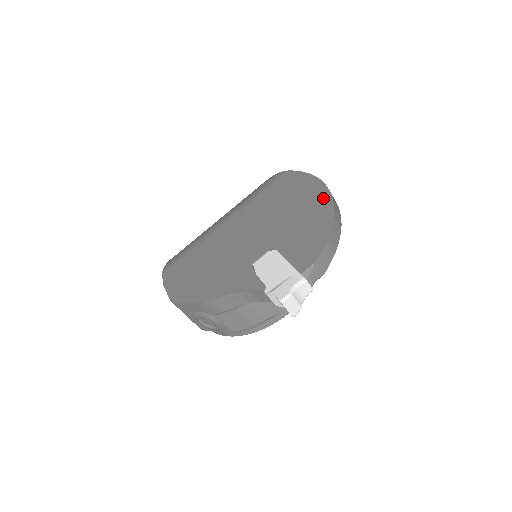
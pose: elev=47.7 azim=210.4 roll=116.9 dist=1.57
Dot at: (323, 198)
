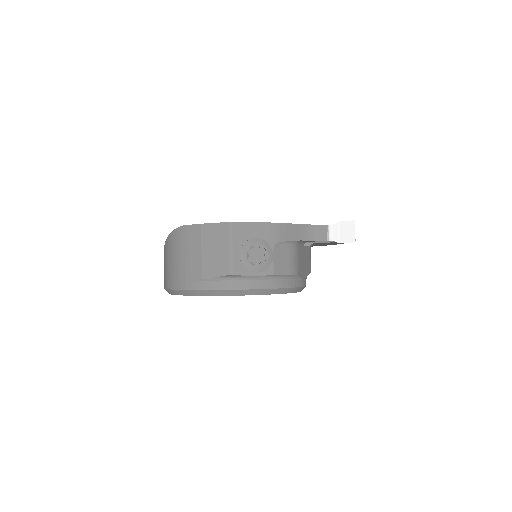
Dot at: occluded
